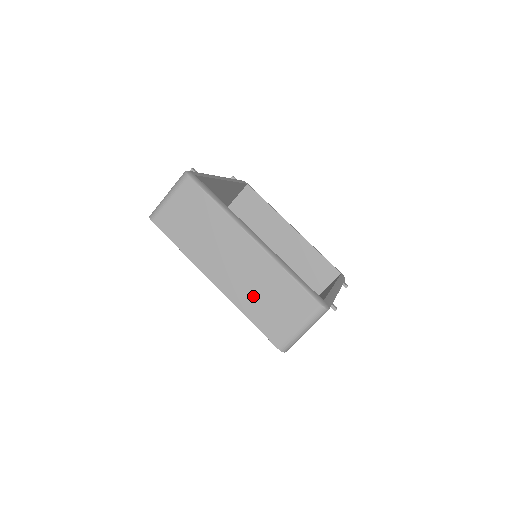
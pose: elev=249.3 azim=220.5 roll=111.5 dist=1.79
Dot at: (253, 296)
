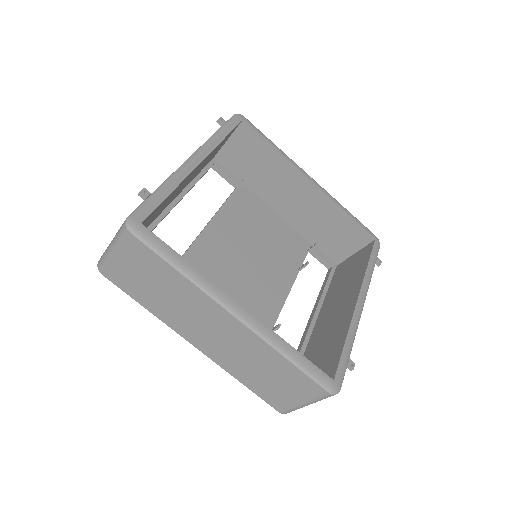
Dot at: (244, 367)
